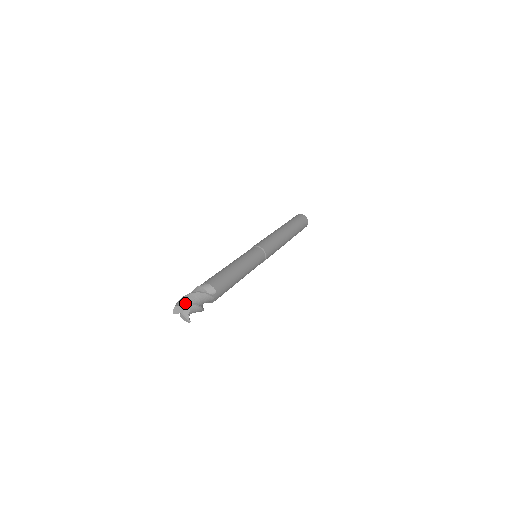
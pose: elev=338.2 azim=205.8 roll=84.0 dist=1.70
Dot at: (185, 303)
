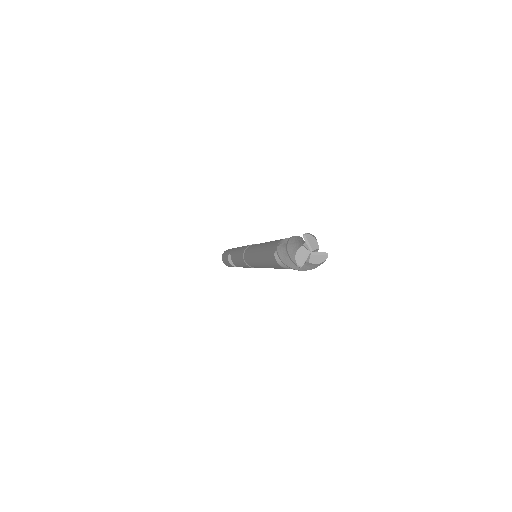
Dot at: (306, 233)
